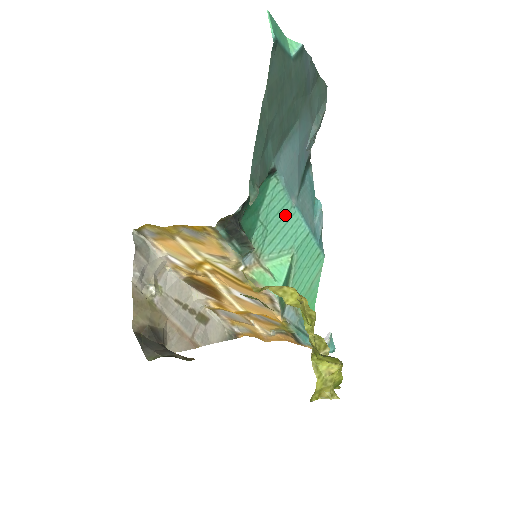
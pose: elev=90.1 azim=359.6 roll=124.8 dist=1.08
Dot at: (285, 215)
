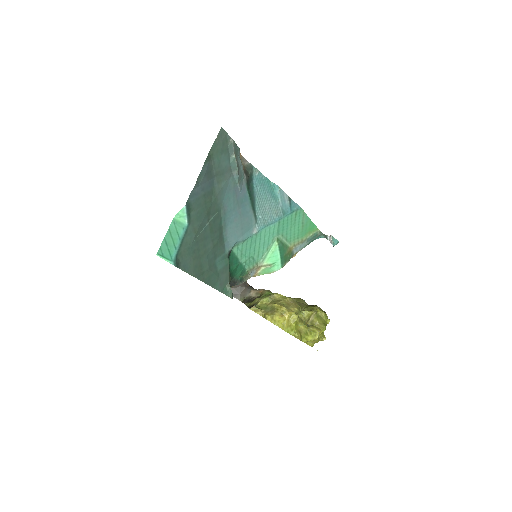
Dot at: (256, 240)
